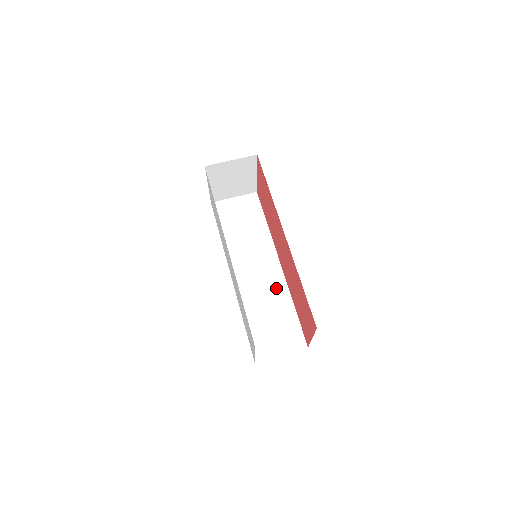
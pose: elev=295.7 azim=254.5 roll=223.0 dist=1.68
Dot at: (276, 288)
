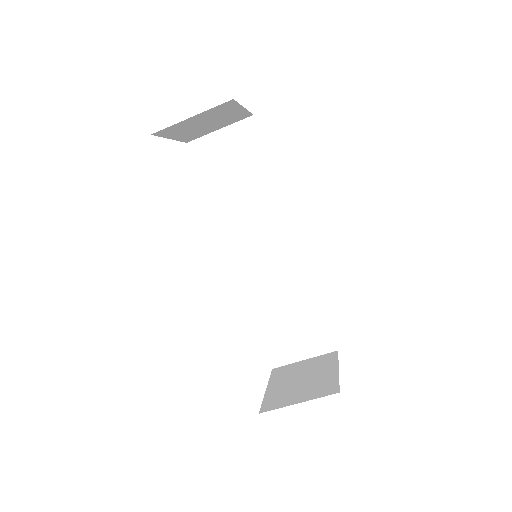
Dot at: (293, 274)
